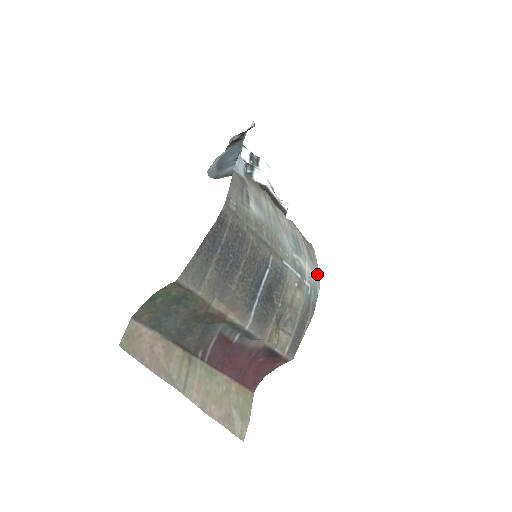
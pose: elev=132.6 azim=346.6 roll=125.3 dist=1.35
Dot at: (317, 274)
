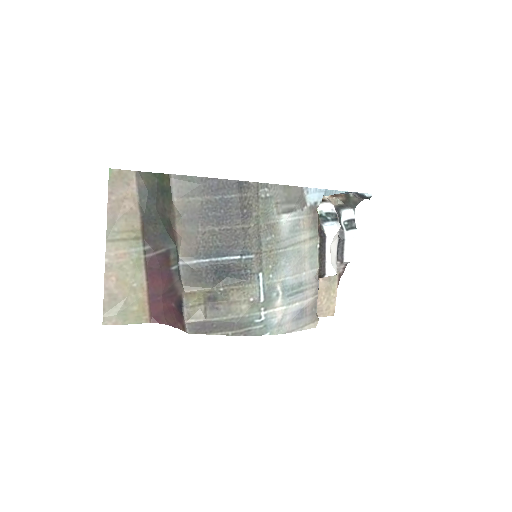
Dot at: (285, 329)
